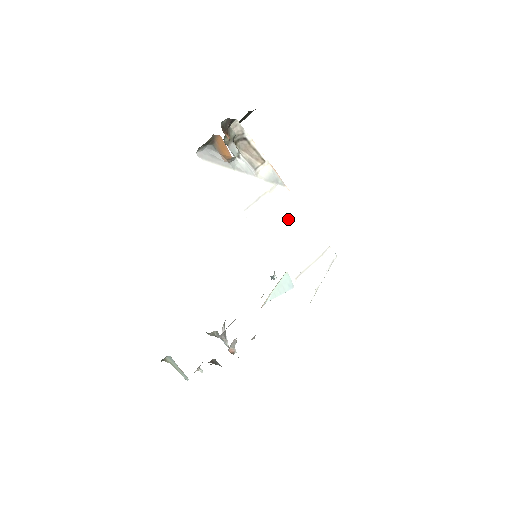
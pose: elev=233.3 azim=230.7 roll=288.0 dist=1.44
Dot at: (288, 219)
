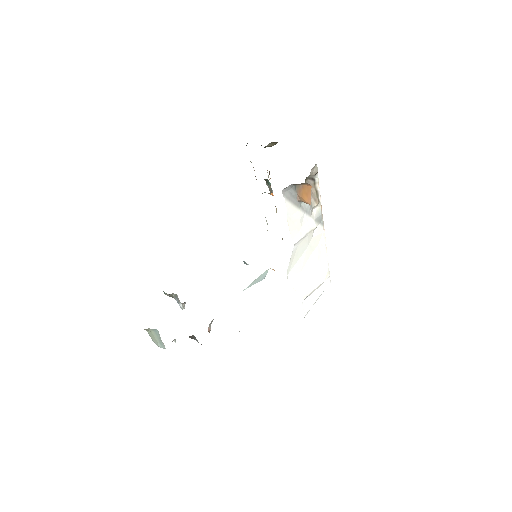
Dot at: (314, 252)
